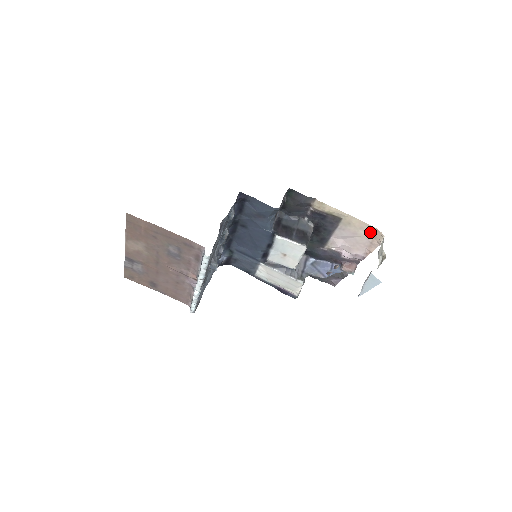
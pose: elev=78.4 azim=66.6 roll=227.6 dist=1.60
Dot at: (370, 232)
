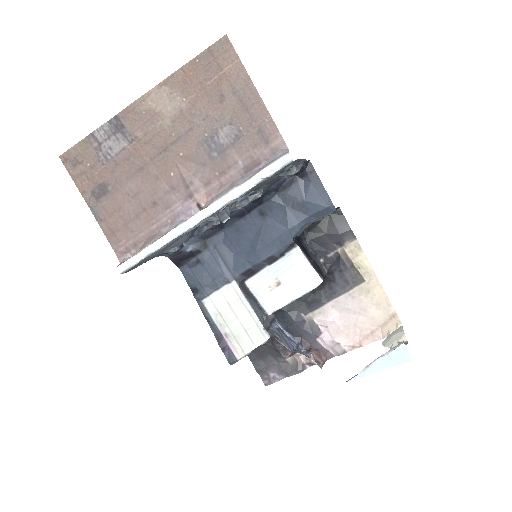
Dot at: (384, 315)
